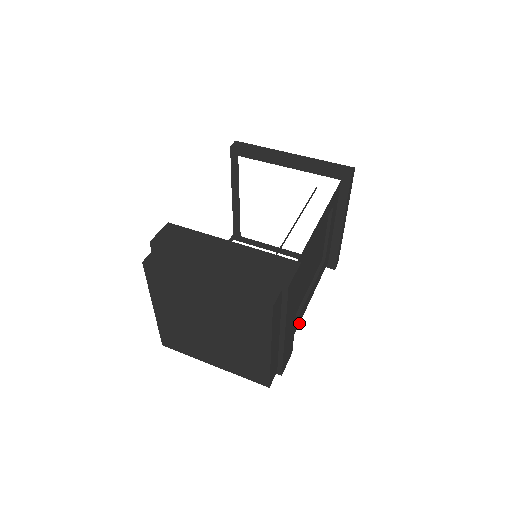
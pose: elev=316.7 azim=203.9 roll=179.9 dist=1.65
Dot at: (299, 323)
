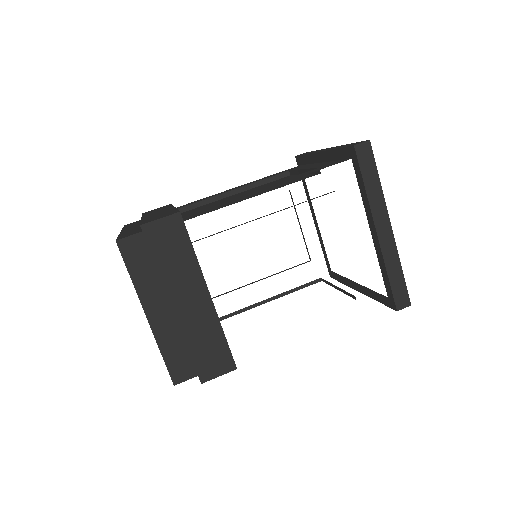
Dot at: occluded
